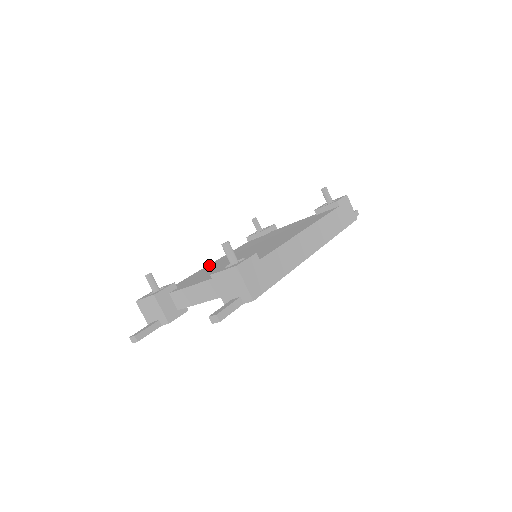
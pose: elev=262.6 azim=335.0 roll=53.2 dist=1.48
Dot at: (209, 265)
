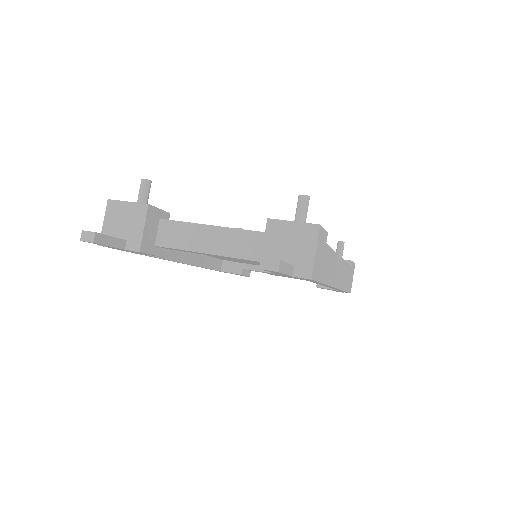
Dot at: occluded
